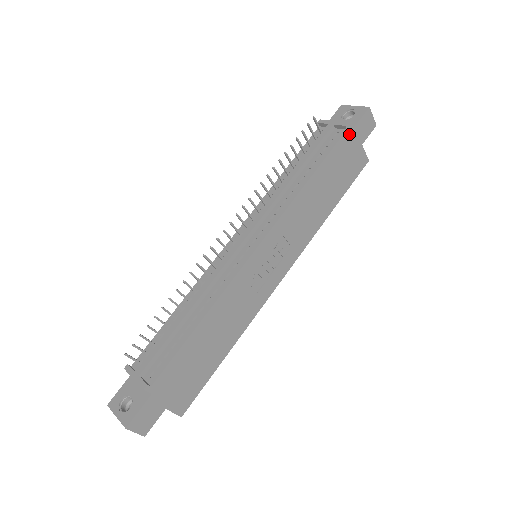
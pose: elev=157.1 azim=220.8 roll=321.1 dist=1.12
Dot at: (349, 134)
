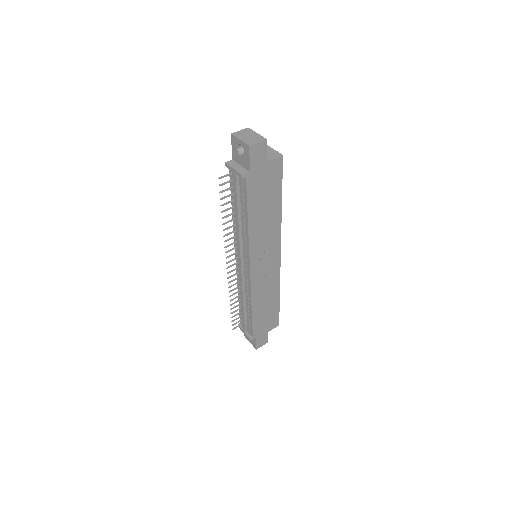
Dot at: (250, 175)
